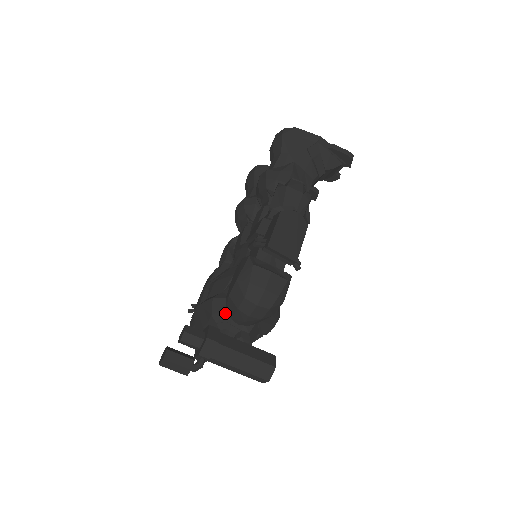
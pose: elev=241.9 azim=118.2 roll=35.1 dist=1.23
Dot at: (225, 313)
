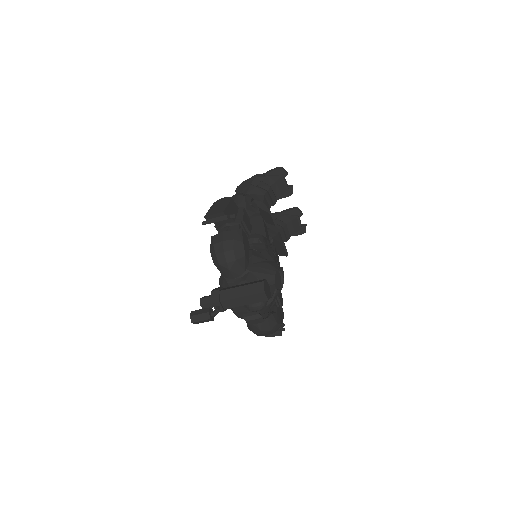
Dot at: (225, 279)
